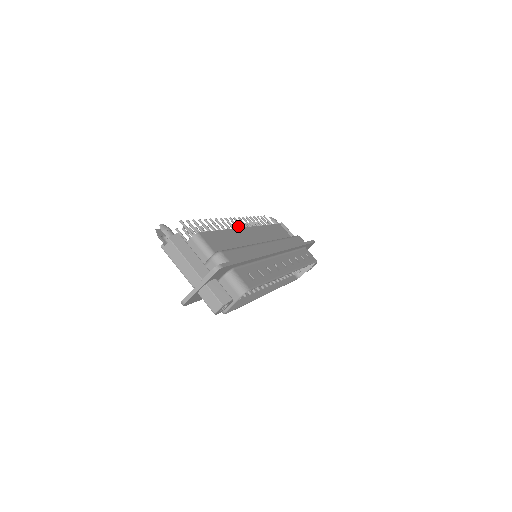
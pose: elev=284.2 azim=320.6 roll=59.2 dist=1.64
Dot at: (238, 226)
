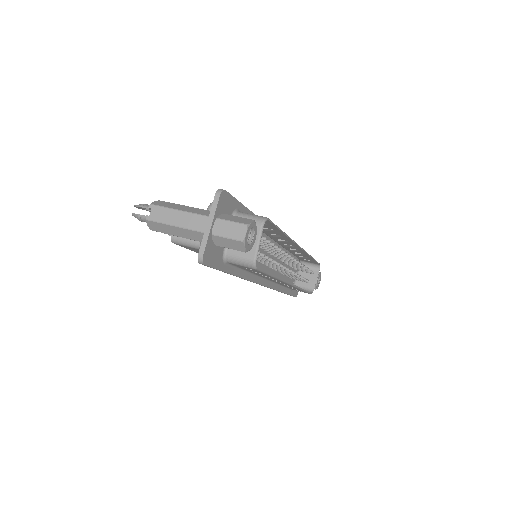
Dot at: occluded
